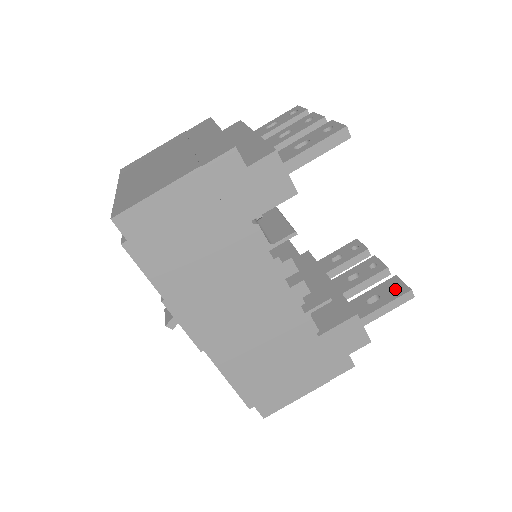
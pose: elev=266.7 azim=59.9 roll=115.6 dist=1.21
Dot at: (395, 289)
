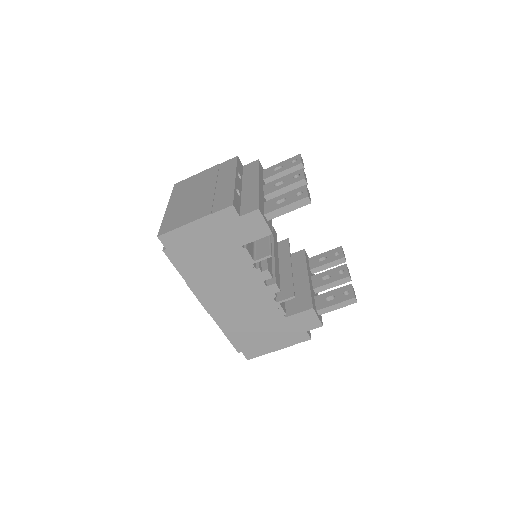
Dot at: (348, 293)
